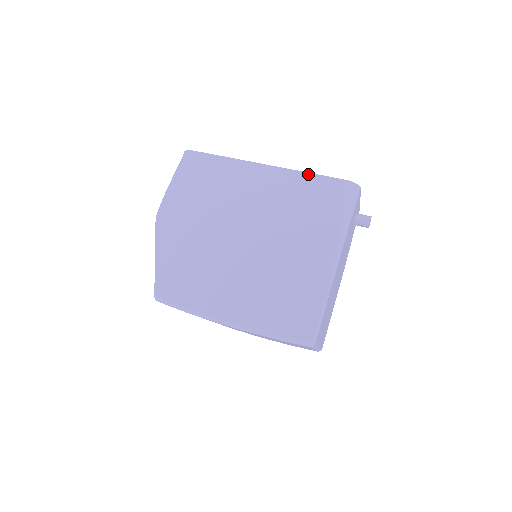
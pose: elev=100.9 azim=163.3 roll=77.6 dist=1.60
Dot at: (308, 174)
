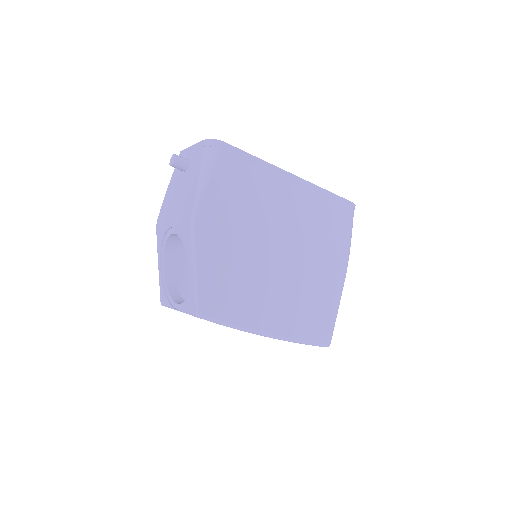
Dot at: (327, 192)
